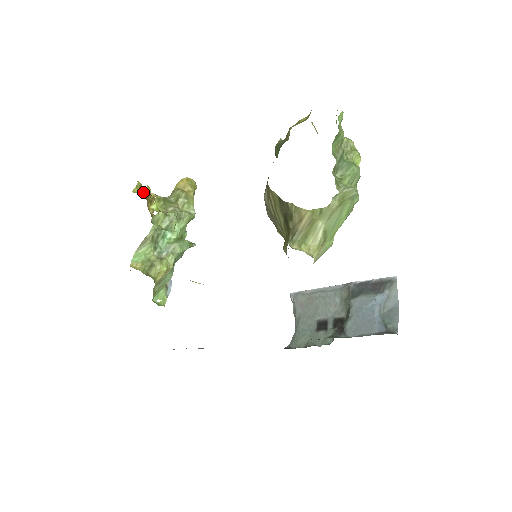
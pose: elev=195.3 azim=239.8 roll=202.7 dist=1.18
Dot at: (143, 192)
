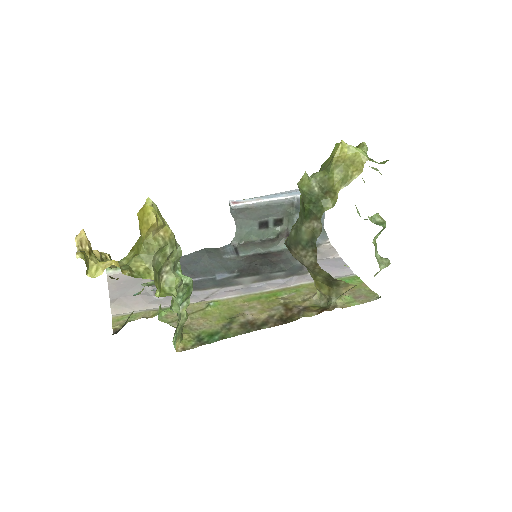
Dot at: (89, 257)
